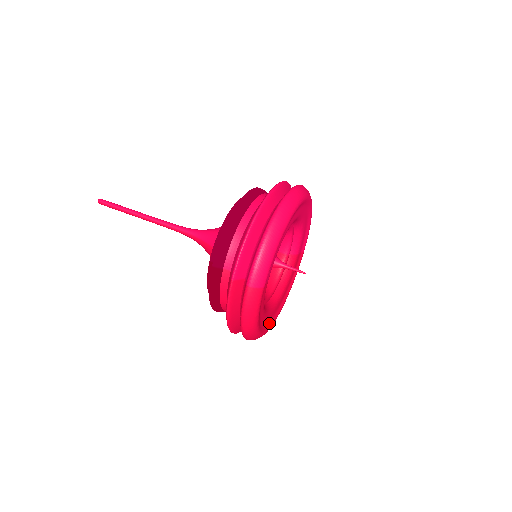
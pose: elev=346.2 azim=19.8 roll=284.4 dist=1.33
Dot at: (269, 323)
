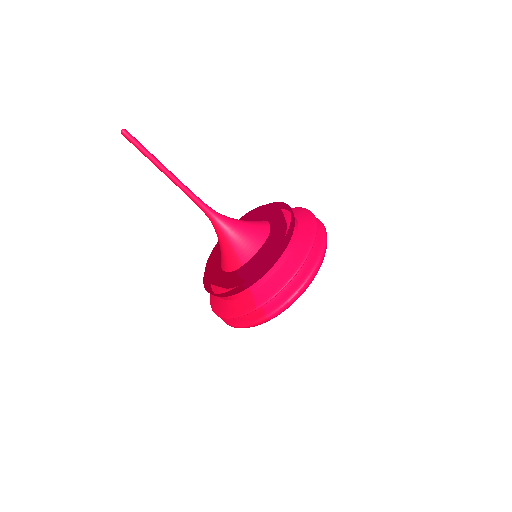
Dot at: occluded
